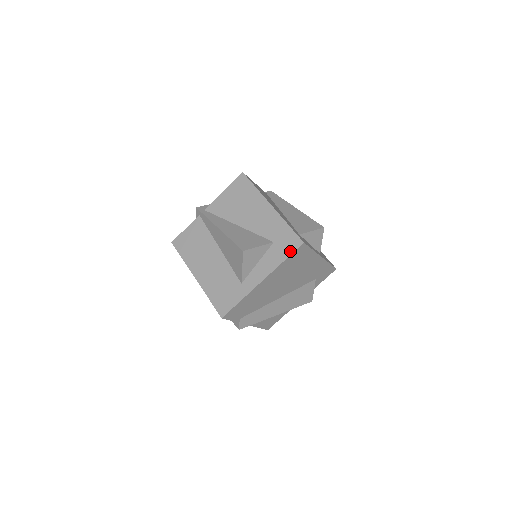
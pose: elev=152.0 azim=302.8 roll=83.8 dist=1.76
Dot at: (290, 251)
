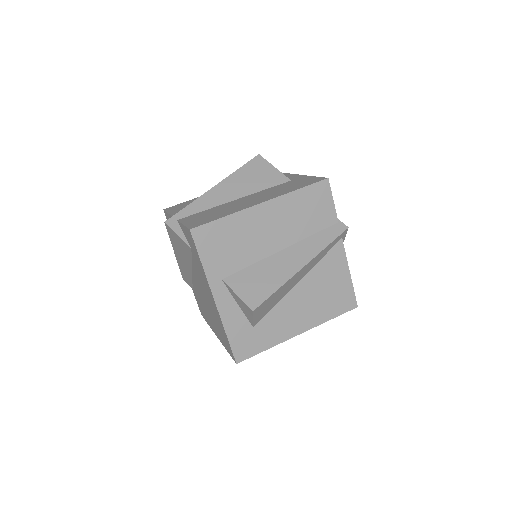
Dot at: occluded
